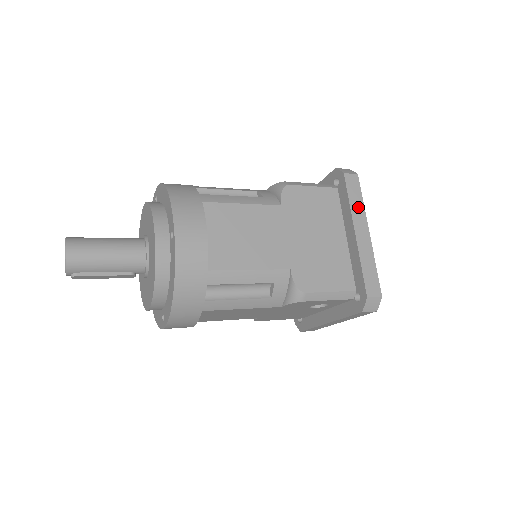
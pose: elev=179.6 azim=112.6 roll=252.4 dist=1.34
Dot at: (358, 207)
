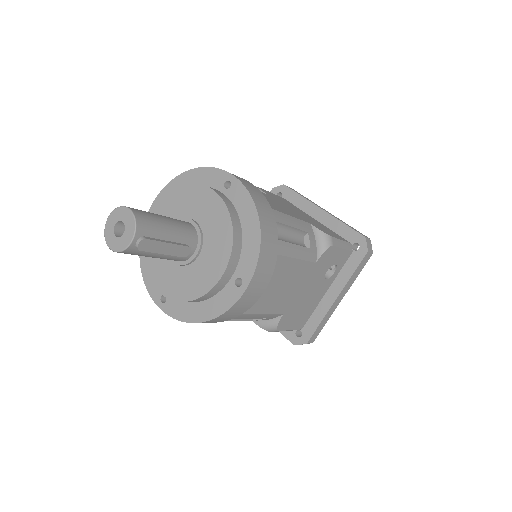
Dot at: (309, 200)
